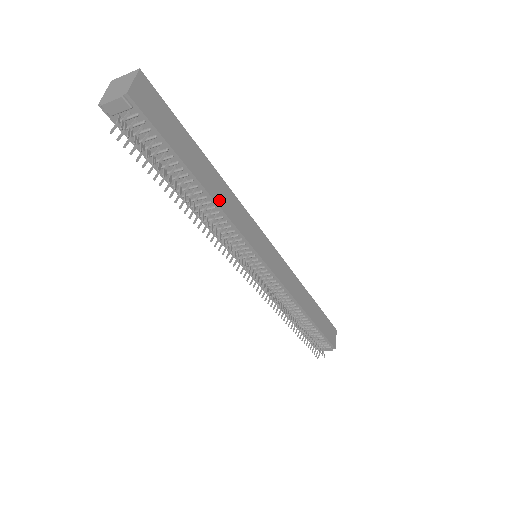
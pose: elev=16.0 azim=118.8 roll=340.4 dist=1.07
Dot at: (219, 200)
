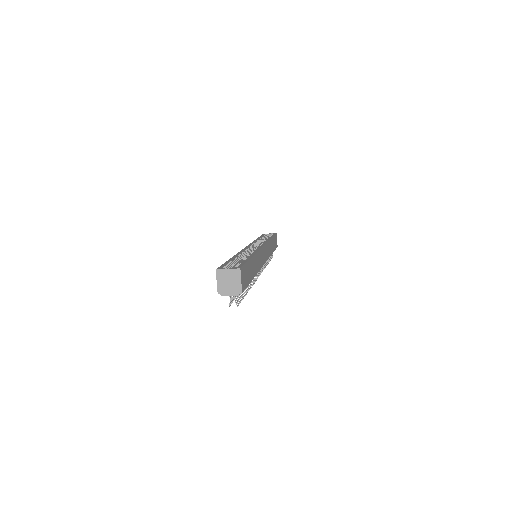
Dot at: (256, 270)
